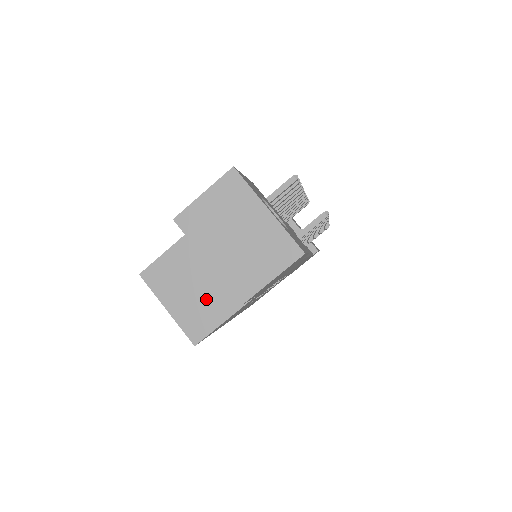
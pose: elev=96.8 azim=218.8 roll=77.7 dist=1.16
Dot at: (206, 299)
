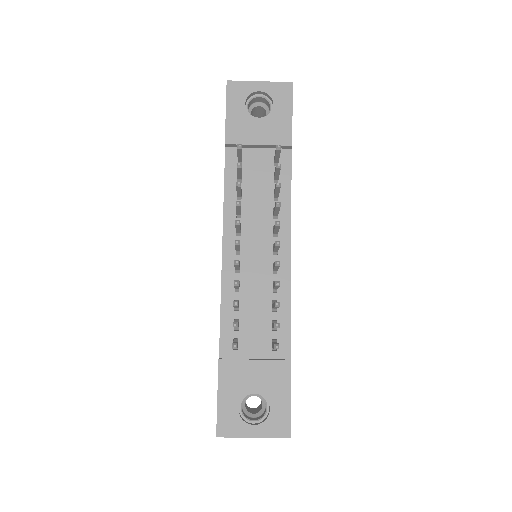
Dot at: occluded
